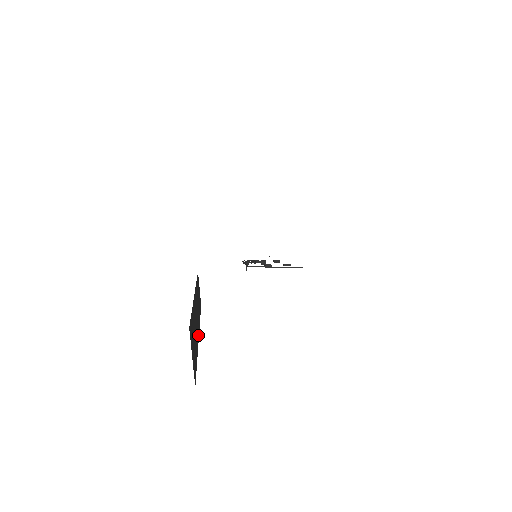
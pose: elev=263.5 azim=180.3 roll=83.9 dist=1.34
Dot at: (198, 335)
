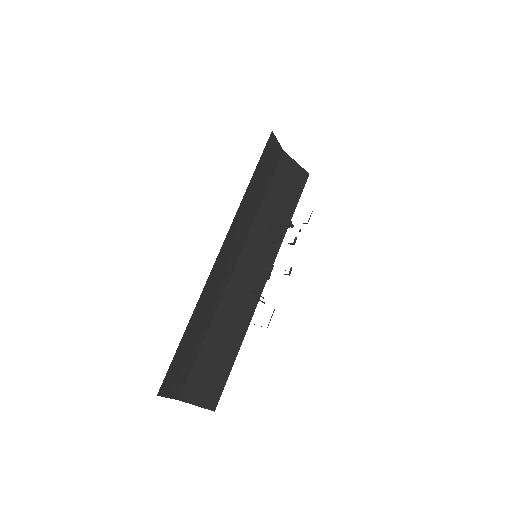
Dot at: (257, 297)
